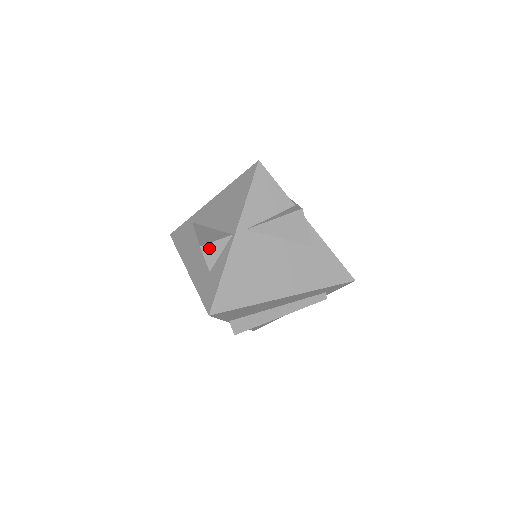
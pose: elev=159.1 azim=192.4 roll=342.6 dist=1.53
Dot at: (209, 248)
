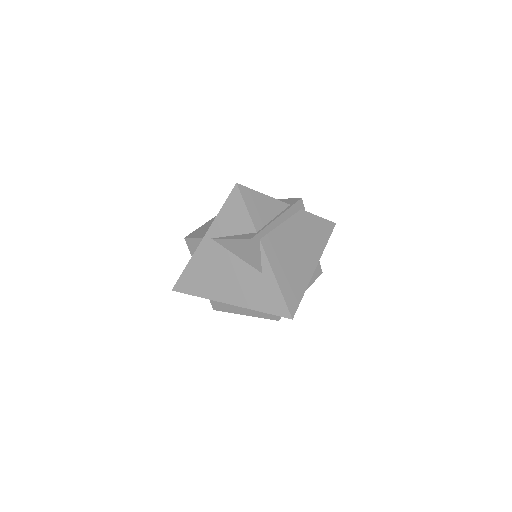
Dot at: (190, 241)
